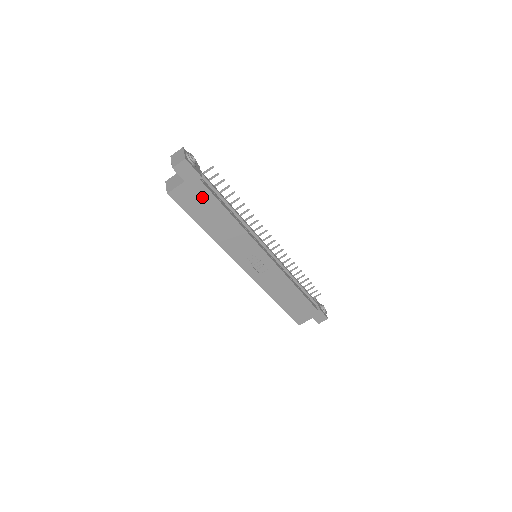
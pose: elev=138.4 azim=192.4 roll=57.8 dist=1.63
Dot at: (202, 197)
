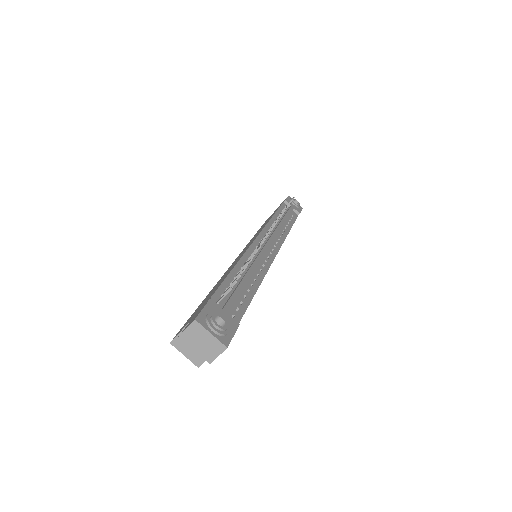
Dot at: occluded
